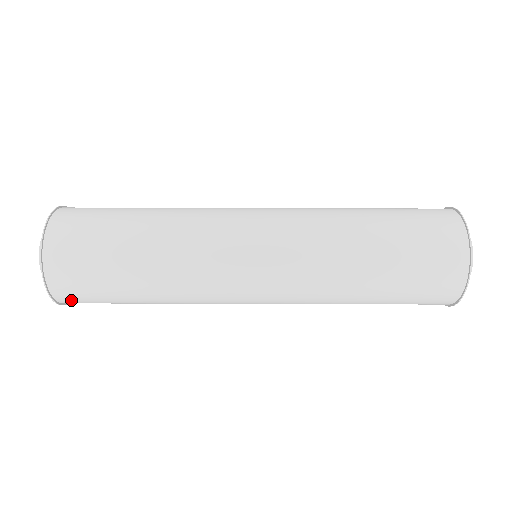
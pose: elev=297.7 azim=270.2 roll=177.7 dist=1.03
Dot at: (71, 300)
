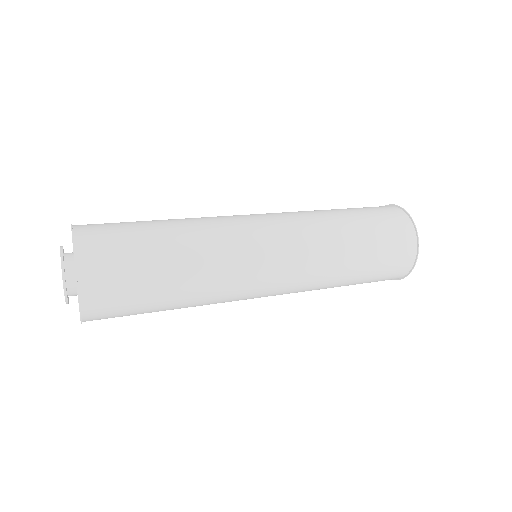
Dot at: (97, 305)
